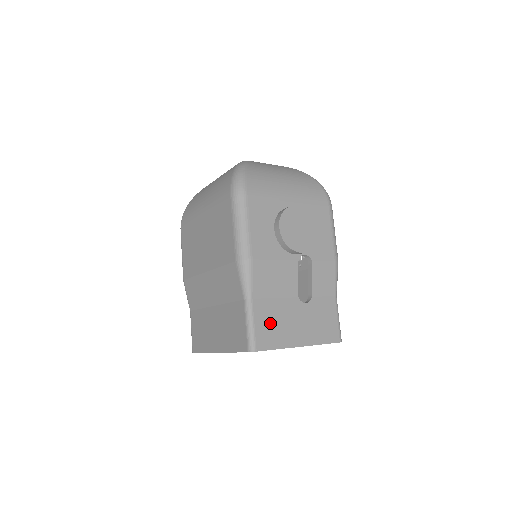
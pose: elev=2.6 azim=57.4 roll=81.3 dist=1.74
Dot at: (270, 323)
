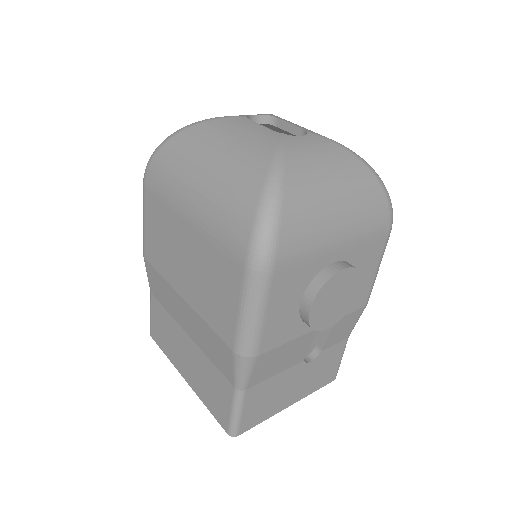
Dot at: (262, 402)
